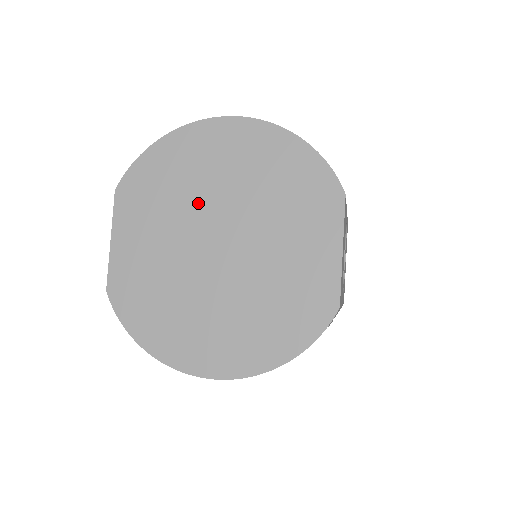
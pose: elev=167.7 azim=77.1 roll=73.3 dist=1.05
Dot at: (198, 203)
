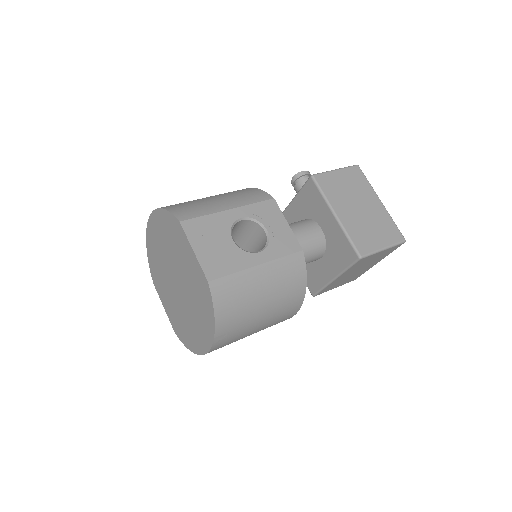
Dot at: (165, 269)
